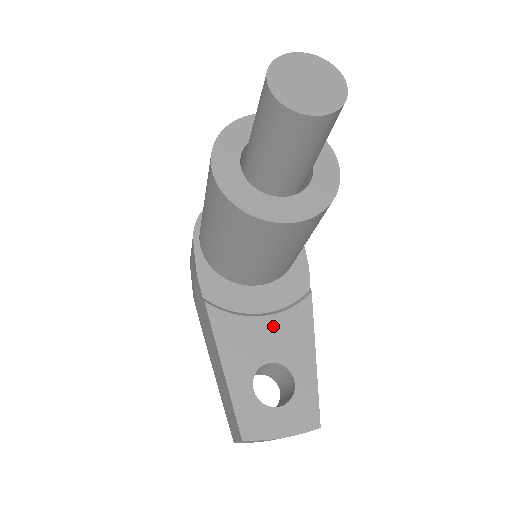
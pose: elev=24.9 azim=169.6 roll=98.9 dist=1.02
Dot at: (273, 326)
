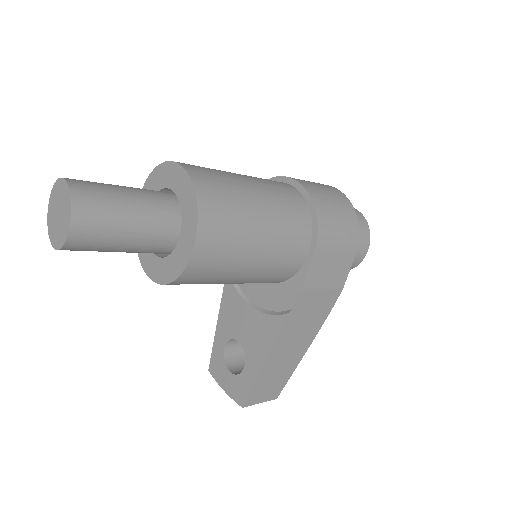
Dot at: (252, 318)
